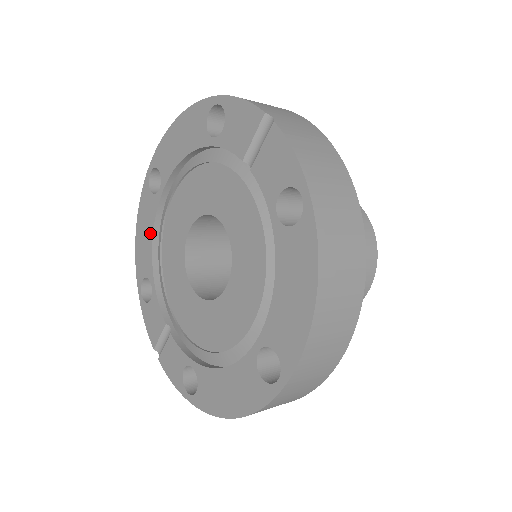
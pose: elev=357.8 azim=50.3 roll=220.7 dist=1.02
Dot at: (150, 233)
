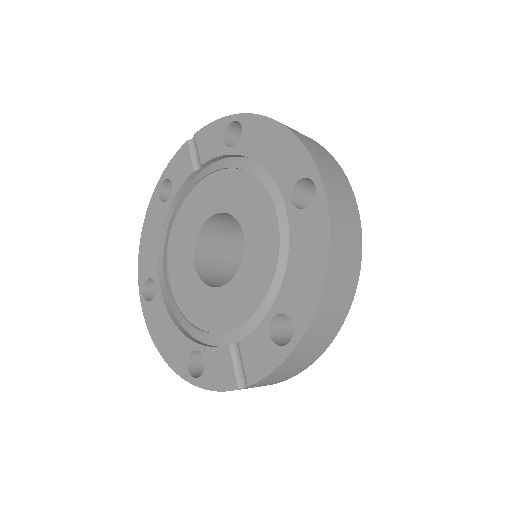
Dot at: (169, 323)
